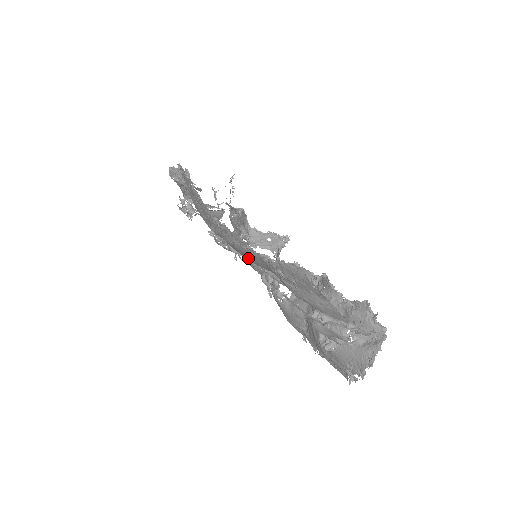
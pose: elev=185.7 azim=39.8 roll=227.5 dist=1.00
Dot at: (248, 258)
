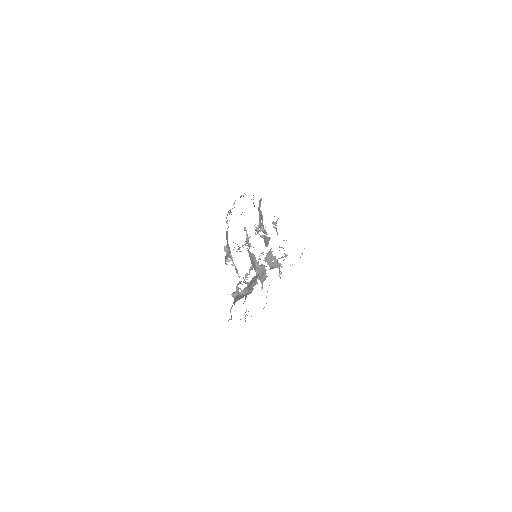
Dot at: occluded
